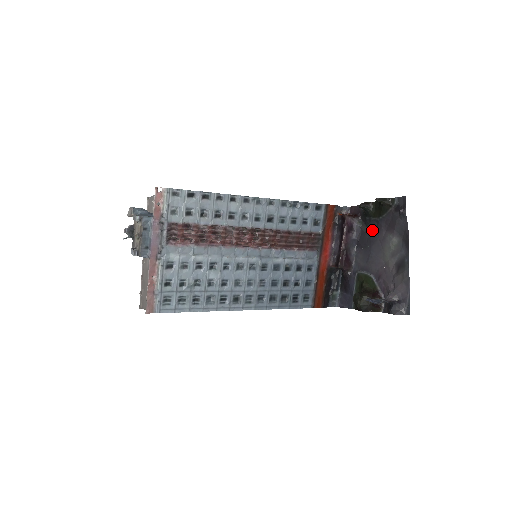
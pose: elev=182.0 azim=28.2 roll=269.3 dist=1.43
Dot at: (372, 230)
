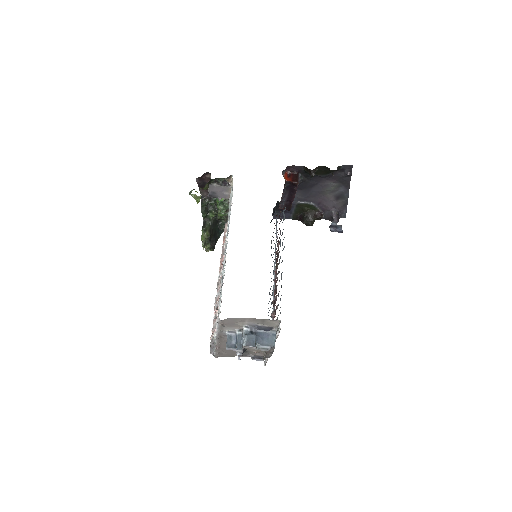
Dot at: (313, 180)
